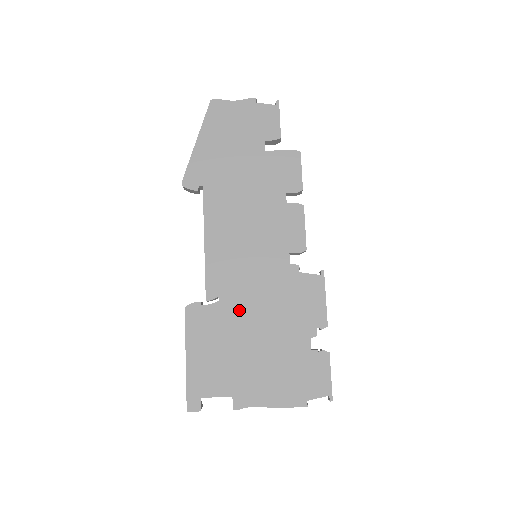
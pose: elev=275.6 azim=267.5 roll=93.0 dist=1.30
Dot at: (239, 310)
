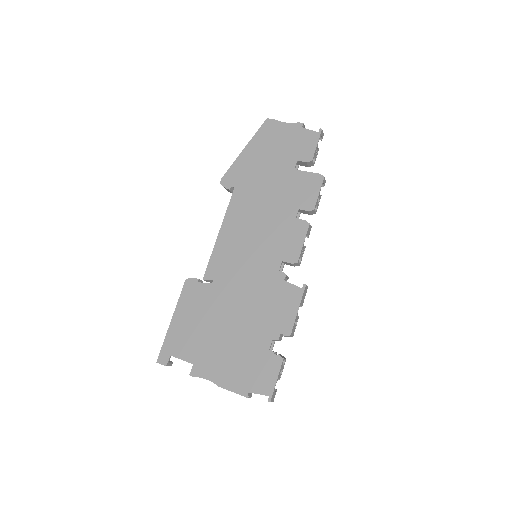
Dot at: (224, 296)
